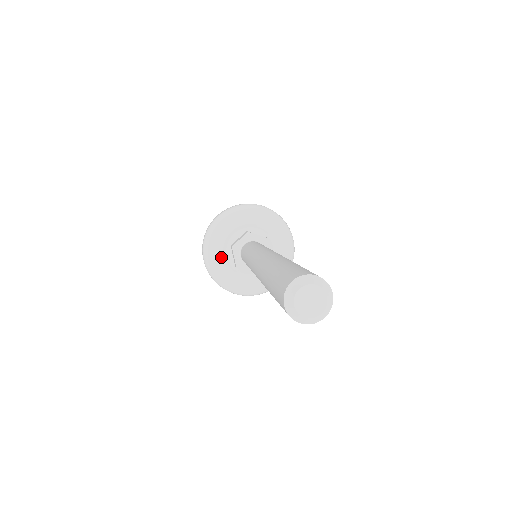
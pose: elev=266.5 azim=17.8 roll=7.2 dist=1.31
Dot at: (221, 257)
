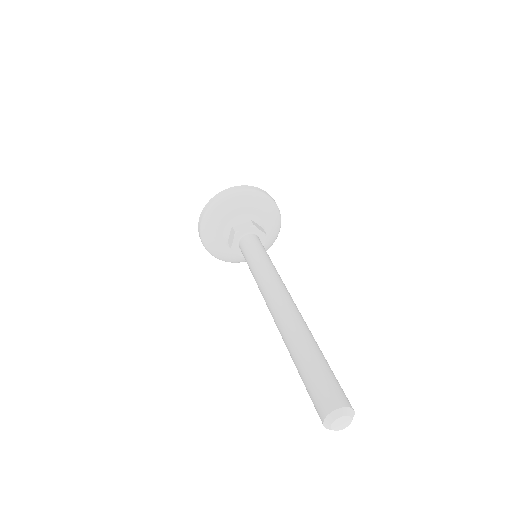
Dot at: (226, 251)
